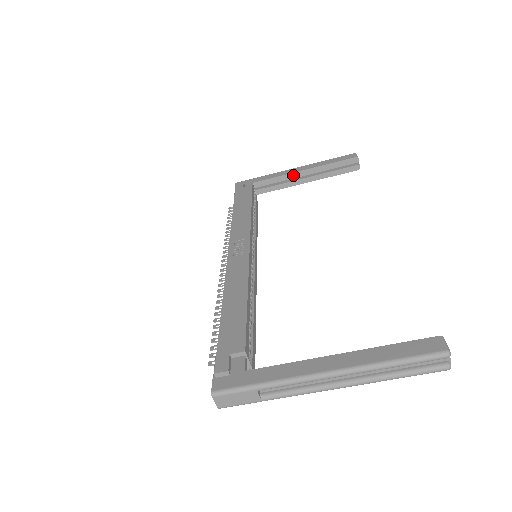
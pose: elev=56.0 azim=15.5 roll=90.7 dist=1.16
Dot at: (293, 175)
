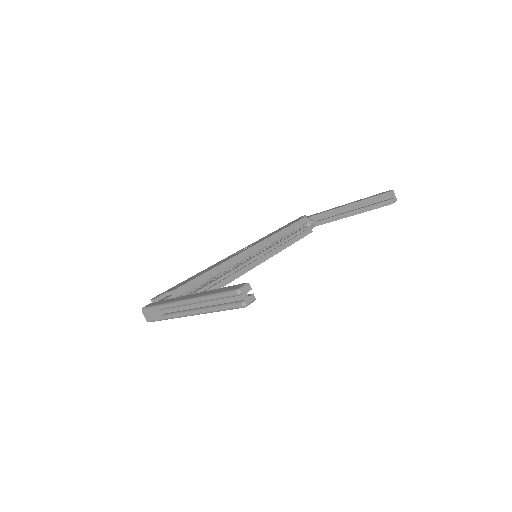
Dot at: (340, 209)
